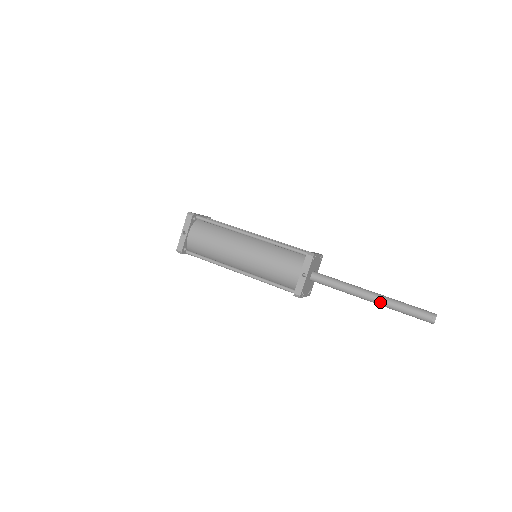
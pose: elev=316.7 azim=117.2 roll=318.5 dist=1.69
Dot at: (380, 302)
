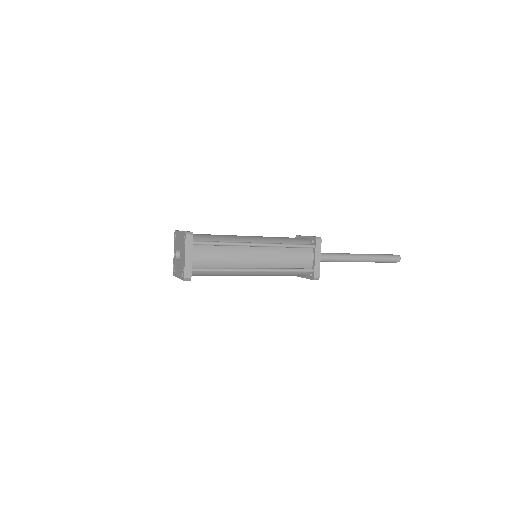
Dot at: (364, 254)
